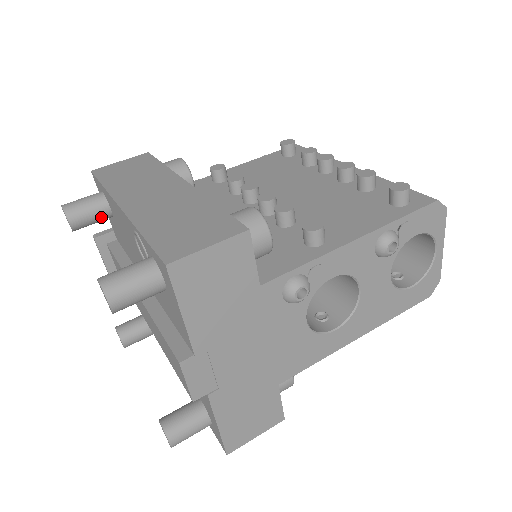
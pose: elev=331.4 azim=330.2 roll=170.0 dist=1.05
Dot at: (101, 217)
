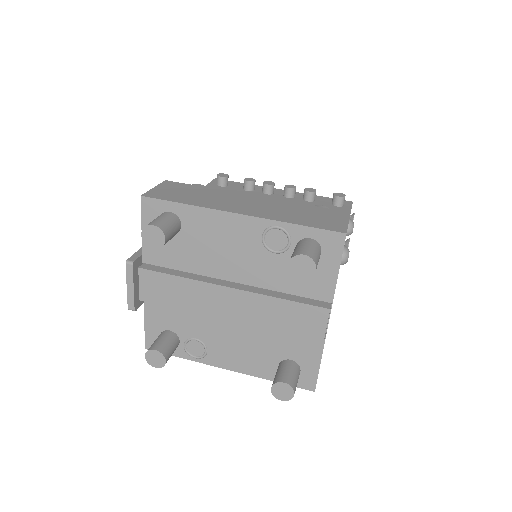
Dot at: (176, 233)
